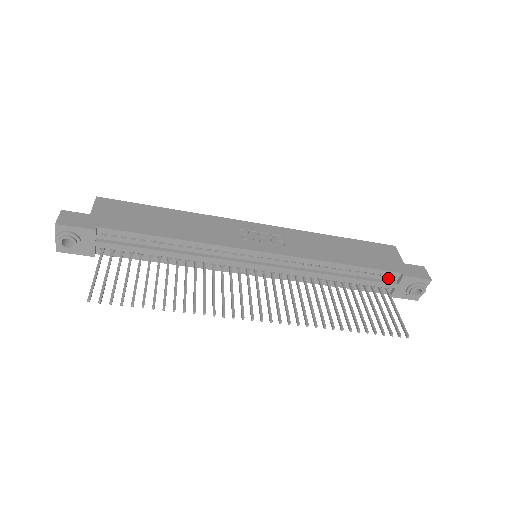
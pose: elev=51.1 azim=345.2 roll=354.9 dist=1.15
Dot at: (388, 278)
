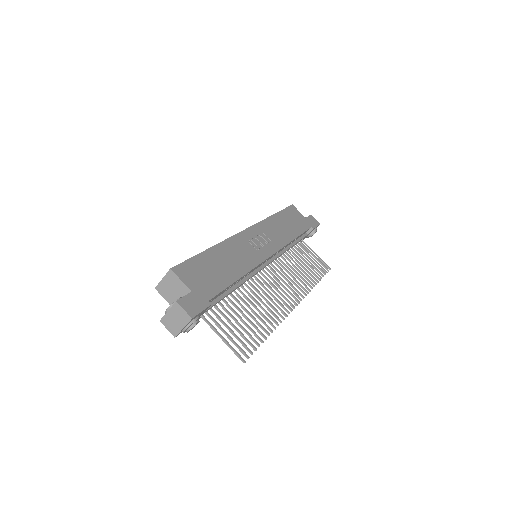
Dot at: (305, 233)
